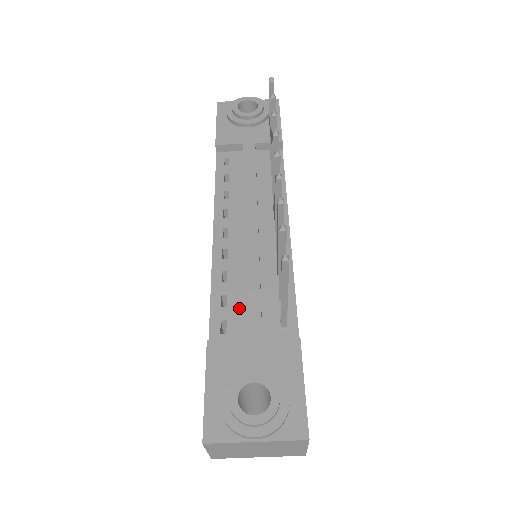
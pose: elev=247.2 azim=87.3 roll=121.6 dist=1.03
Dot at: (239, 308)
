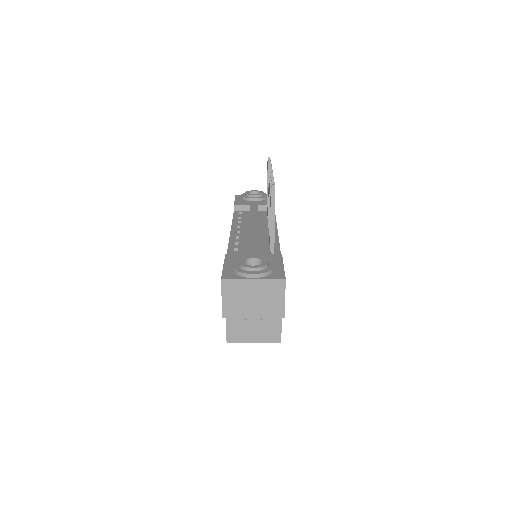
Dot at: (245, 252)
